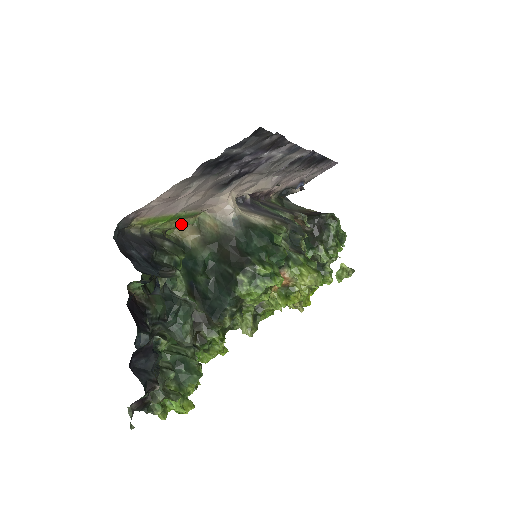
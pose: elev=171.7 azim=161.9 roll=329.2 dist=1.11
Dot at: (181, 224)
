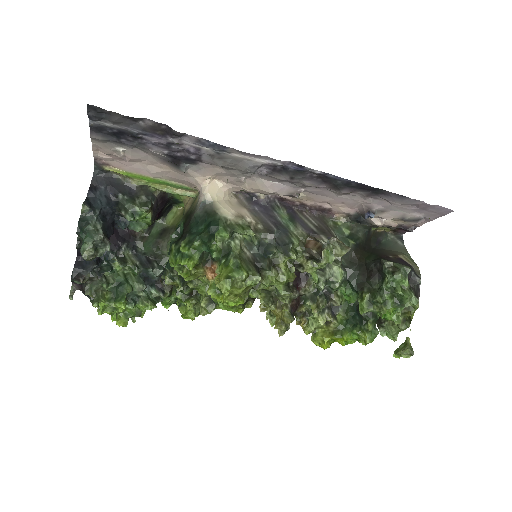
Dot at: (174, 191)
